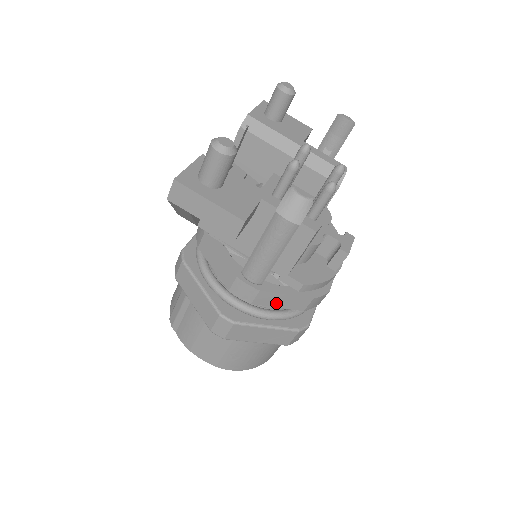
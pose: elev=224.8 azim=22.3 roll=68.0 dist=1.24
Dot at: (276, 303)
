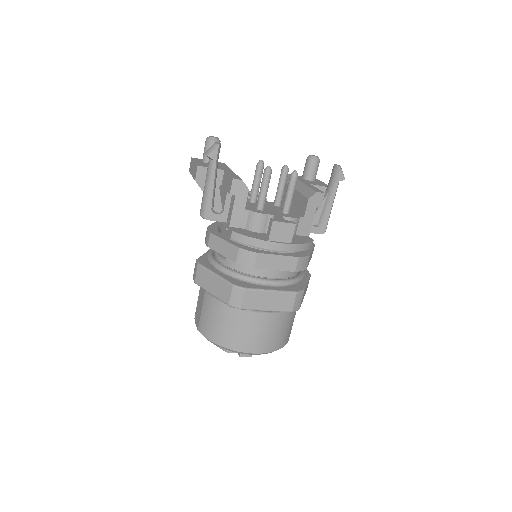
Dot at: (220, 249)
